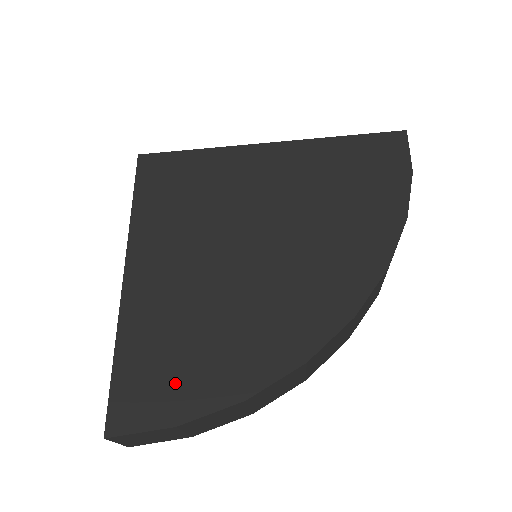
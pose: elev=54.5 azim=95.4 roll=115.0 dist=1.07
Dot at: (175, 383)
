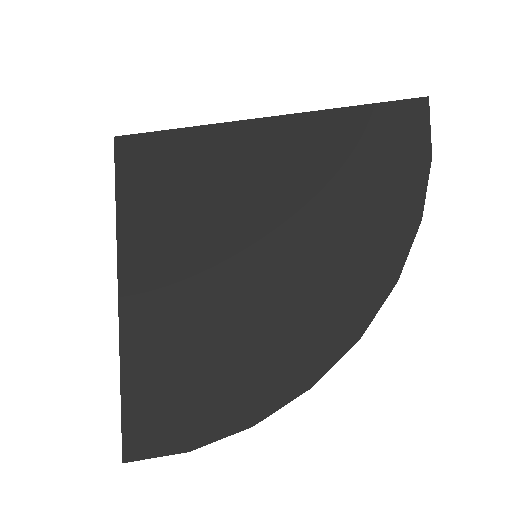
Dot at: (183, 410)
